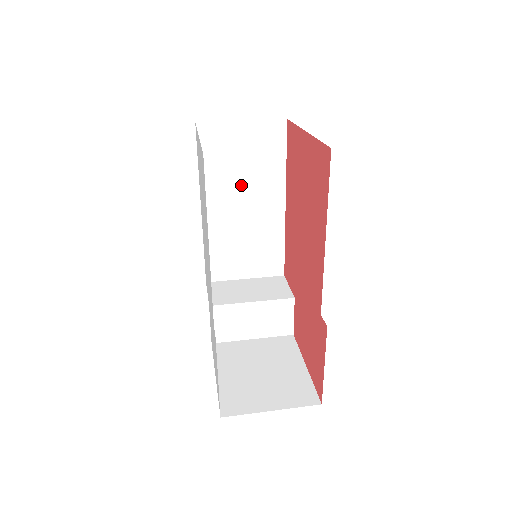
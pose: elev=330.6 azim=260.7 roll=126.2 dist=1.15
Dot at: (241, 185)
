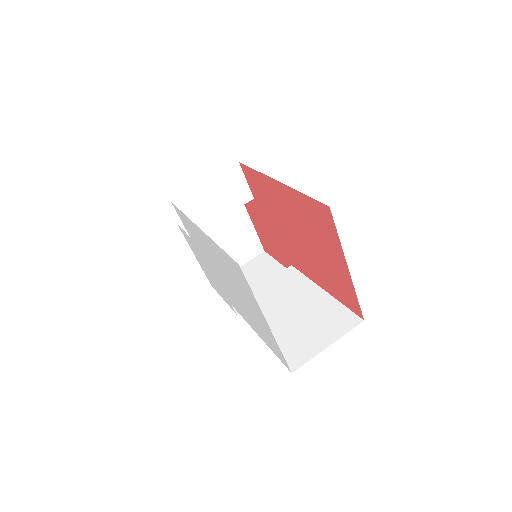
Dot at: occluded
